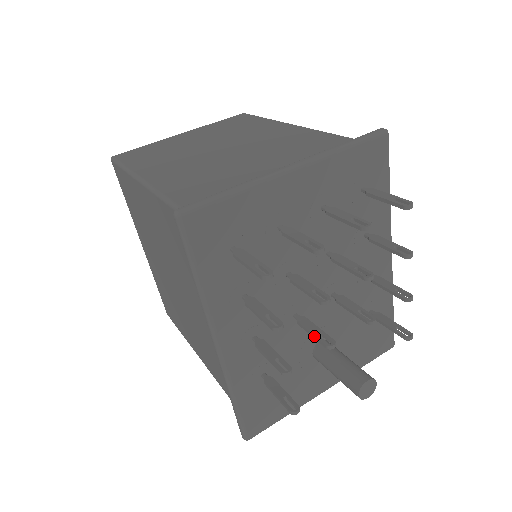
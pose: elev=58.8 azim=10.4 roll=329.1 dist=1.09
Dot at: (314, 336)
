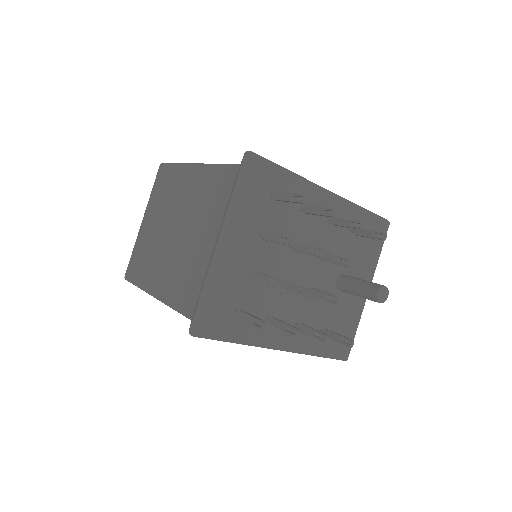
Dot at: occluded
